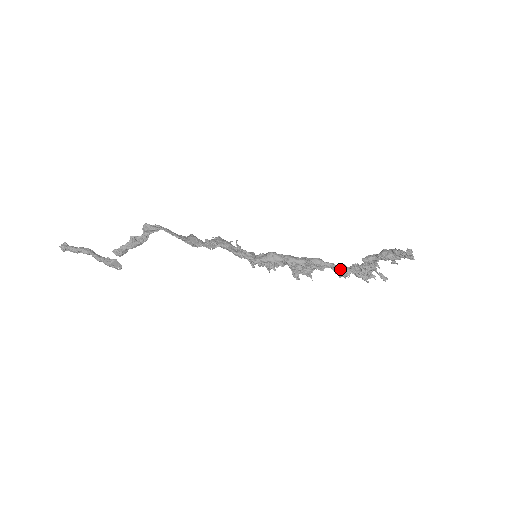
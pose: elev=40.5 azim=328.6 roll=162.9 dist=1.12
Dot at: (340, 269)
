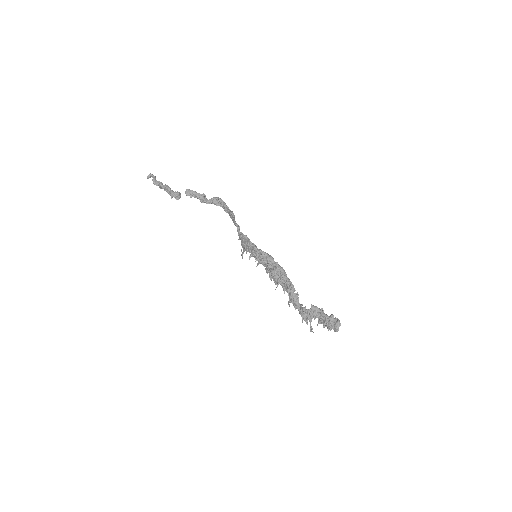
Dot at: (294, 301)
